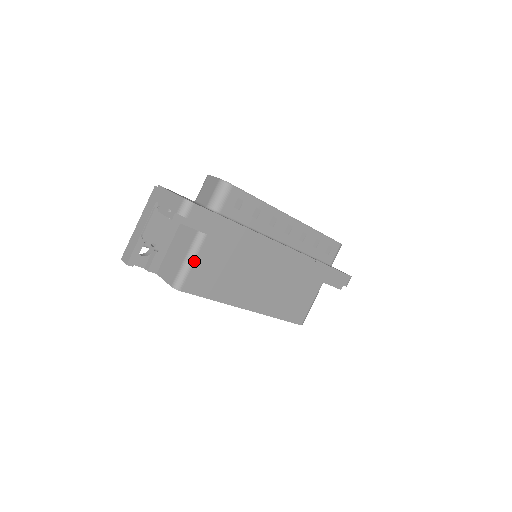
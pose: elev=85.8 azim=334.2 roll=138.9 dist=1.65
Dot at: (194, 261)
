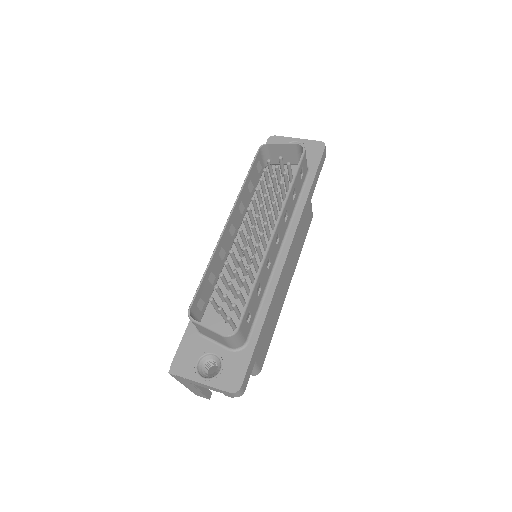
Dot at: (255, 362)
